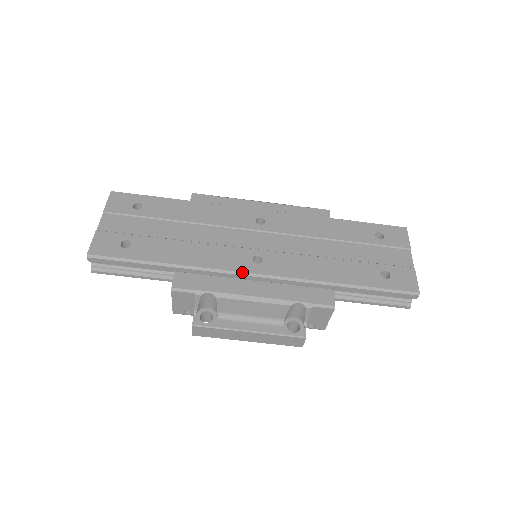
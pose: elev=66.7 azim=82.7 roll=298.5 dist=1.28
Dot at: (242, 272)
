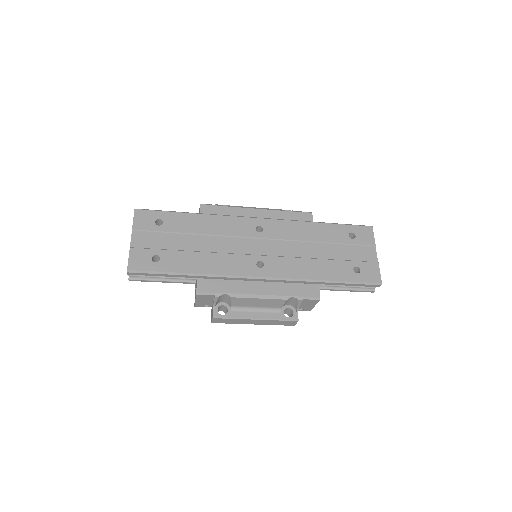
Dot at: (249, 276)
